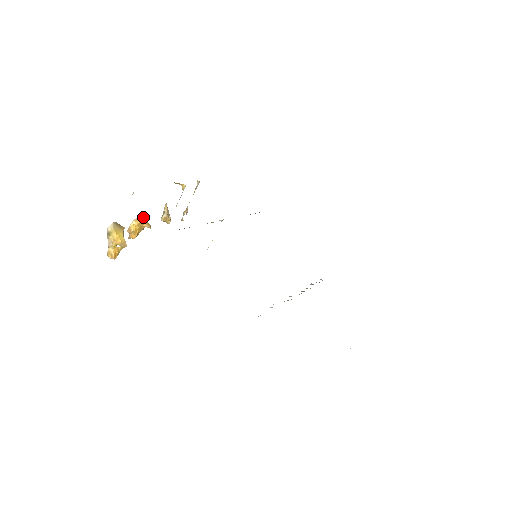
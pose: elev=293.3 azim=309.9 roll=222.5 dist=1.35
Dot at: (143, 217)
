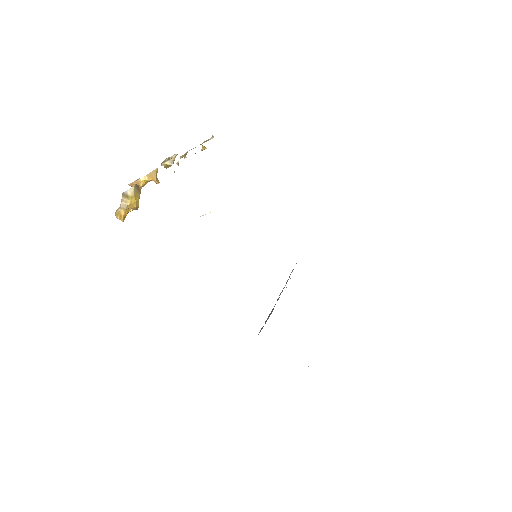
Dot at: (156, 173)
